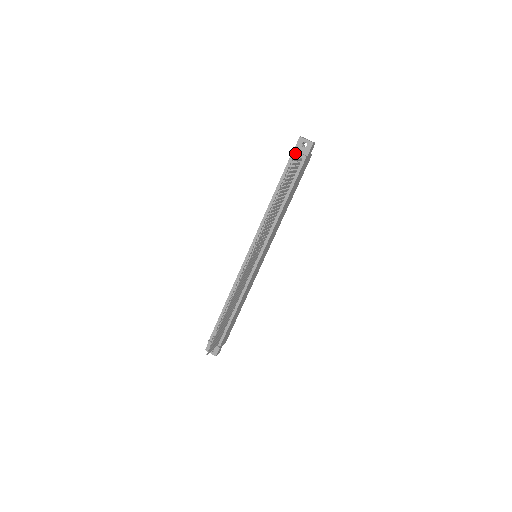
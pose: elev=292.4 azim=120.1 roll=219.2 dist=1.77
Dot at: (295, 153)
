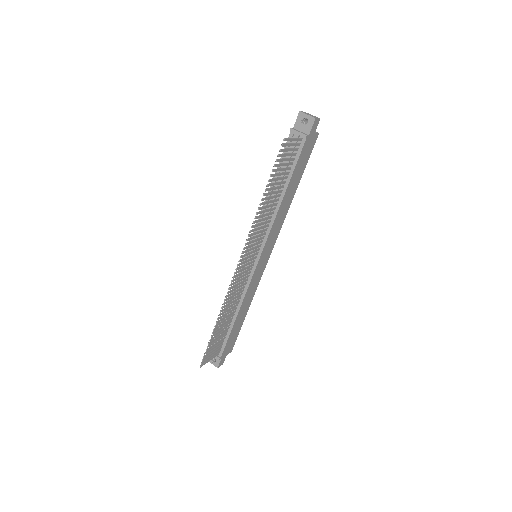
Dot at: (294, 132)
